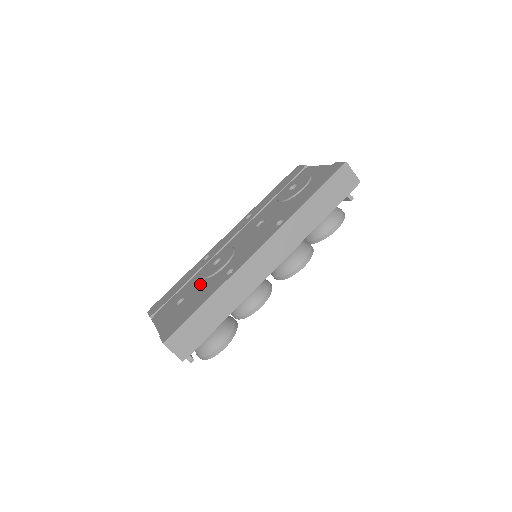
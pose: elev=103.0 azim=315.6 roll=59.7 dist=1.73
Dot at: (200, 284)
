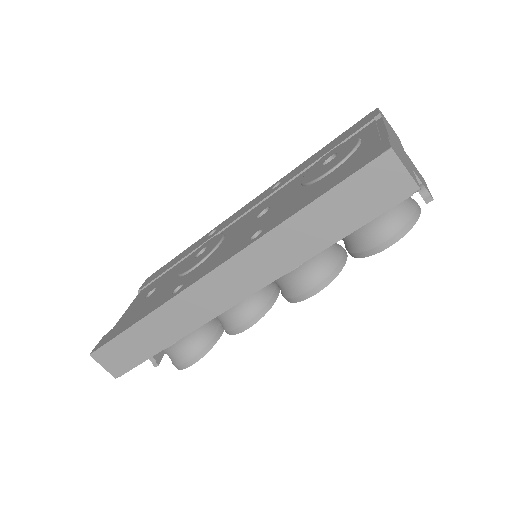
Dot at: (171, 279)
